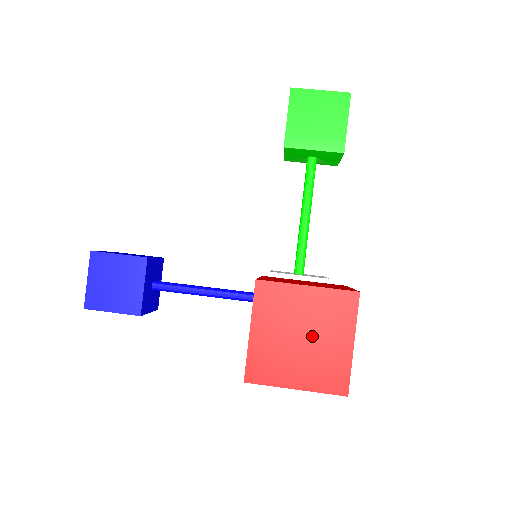
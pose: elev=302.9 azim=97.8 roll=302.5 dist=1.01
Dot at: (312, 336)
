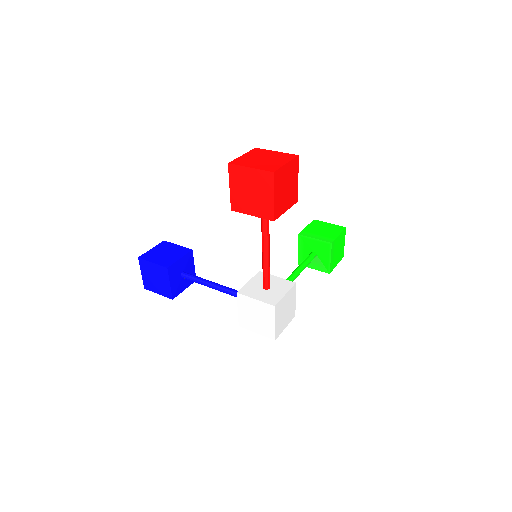
Dot at: (269, 159)
